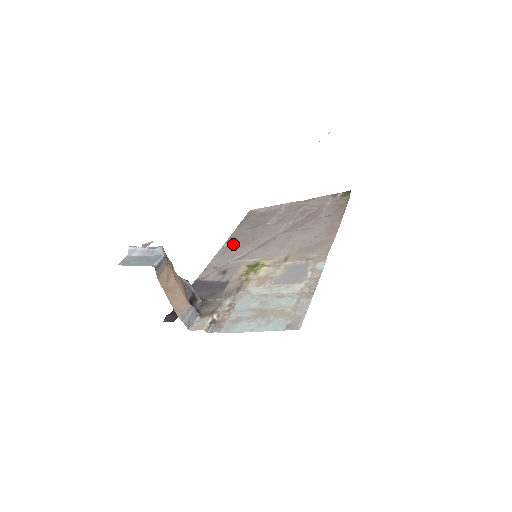
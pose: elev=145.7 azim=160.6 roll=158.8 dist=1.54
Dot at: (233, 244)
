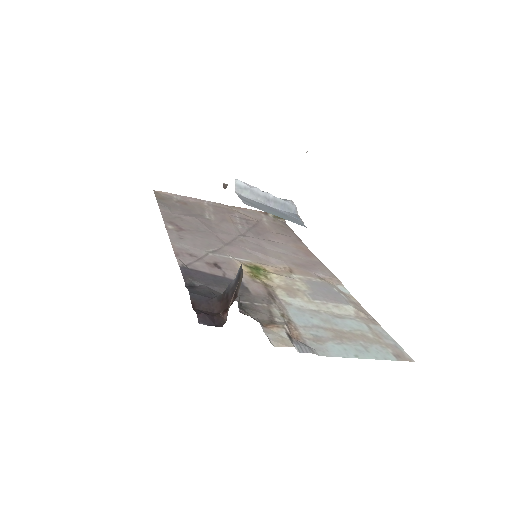
Dot at: (182, 229)
